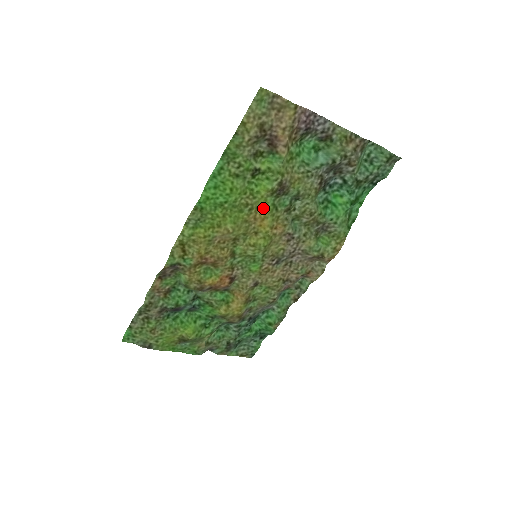
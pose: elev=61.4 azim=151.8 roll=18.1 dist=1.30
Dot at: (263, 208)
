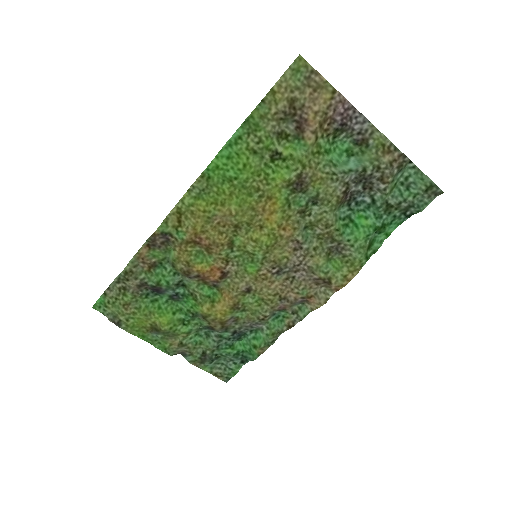
Dot at: (275, 200)
